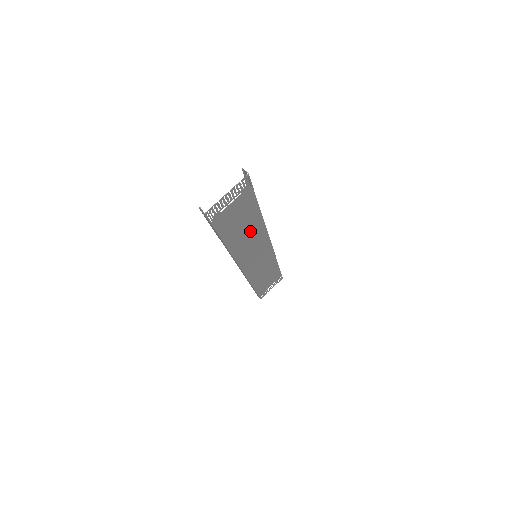
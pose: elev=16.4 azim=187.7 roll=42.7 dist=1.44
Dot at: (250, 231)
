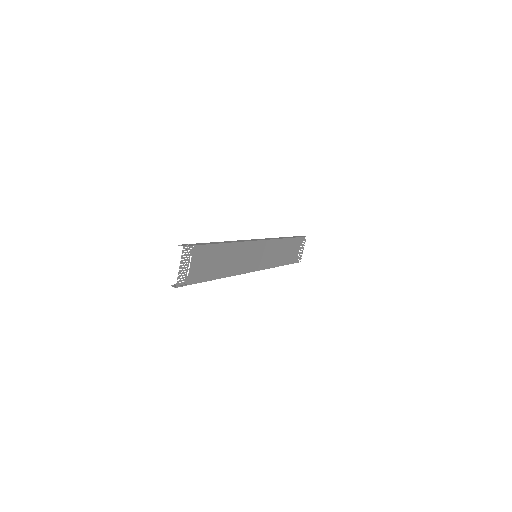
Dot at: (229, 256)
